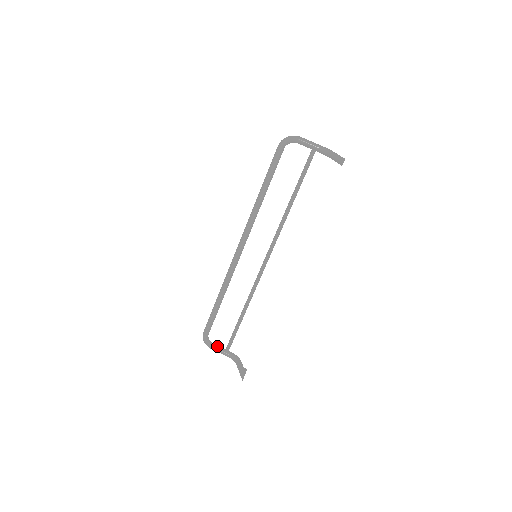
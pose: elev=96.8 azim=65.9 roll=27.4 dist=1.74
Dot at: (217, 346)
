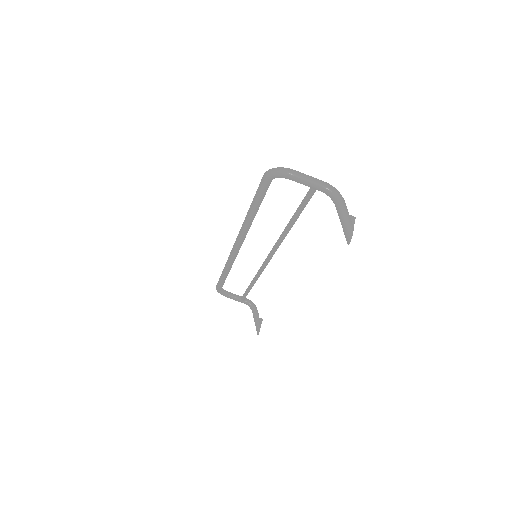
Dot at: (232, 296)
